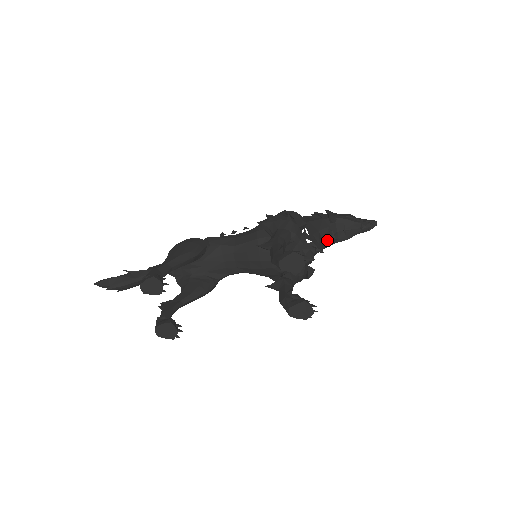
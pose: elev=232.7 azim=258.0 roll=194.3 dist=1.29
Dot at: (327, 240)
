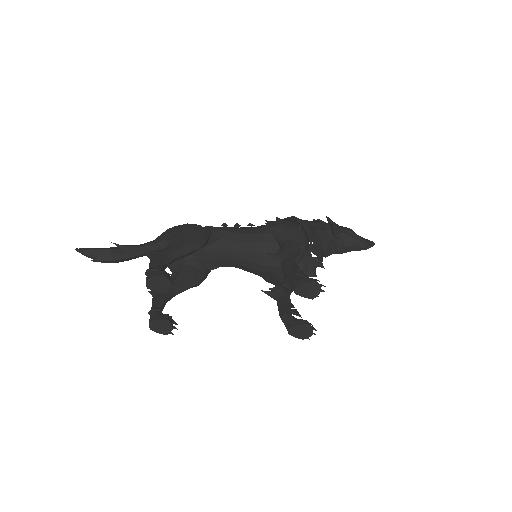
Dot at: (327, 253)
